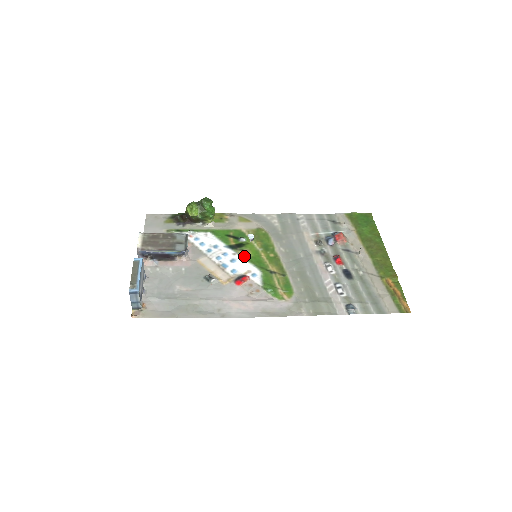
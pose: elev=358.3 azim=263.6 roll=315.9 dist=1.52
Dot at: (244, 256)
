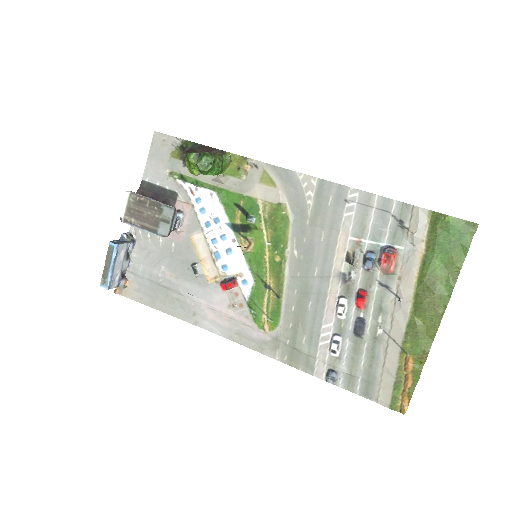
Dot at: (244, 248)
